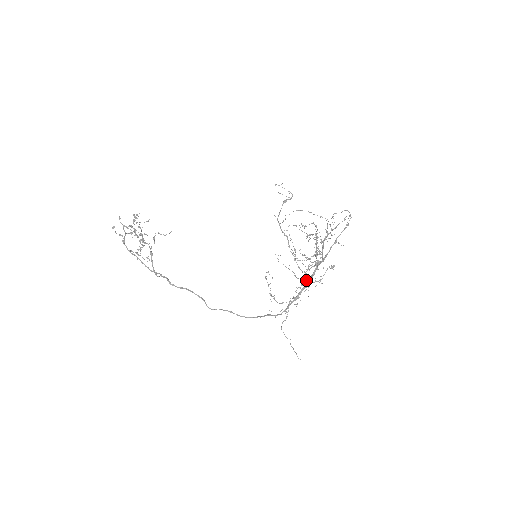
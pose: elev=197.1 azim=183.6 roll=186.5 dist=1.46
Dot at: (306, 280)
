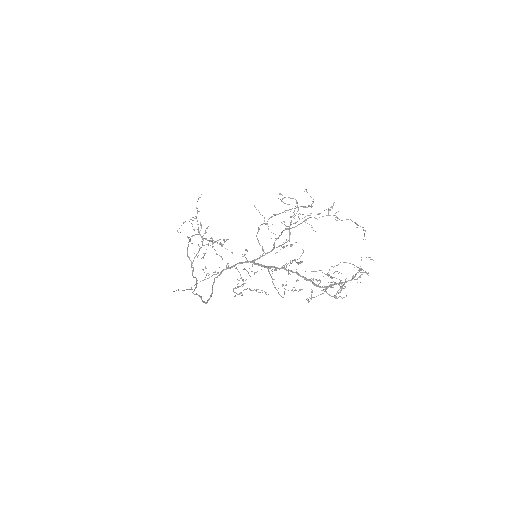
Dot at: (273, 279)
